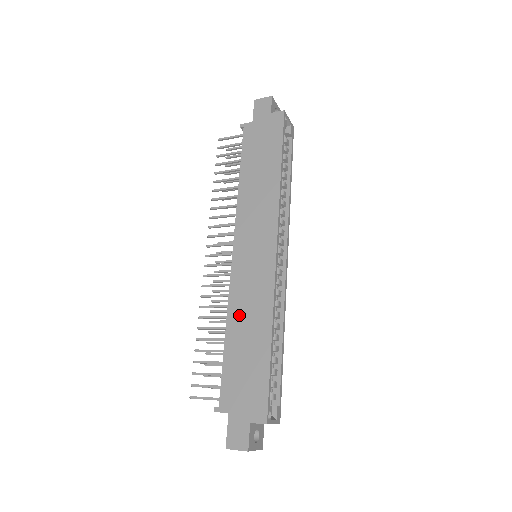
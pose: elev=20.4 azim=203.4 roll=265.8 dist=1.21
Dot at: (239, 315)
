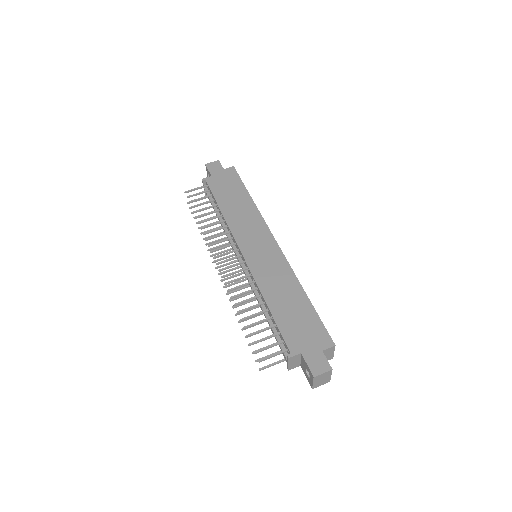
Dot at: (271, 288)
